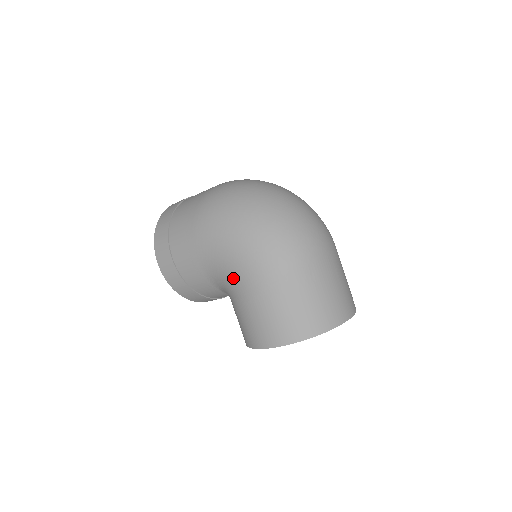
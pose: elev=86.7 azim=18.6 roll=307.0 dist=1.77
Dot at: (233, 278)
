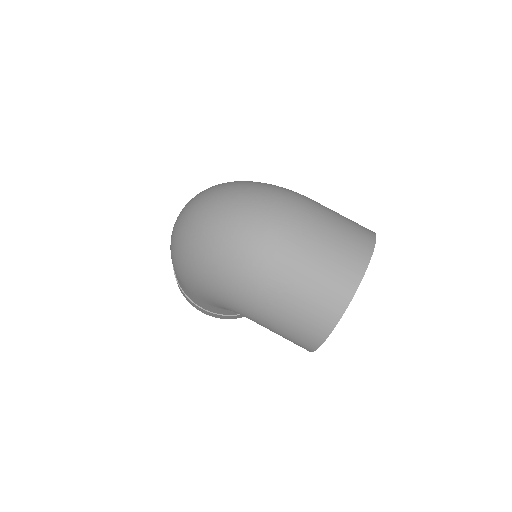
Dot at: occluded
